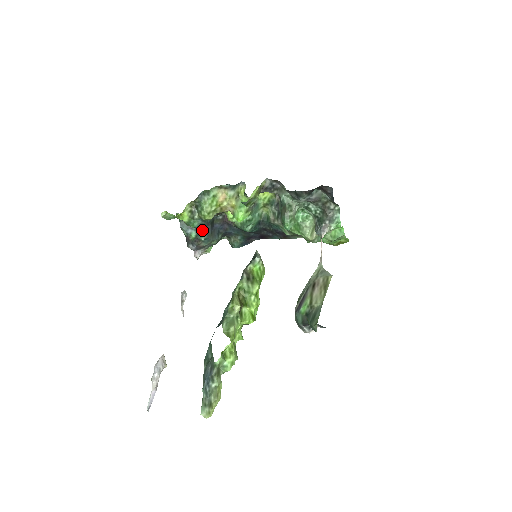
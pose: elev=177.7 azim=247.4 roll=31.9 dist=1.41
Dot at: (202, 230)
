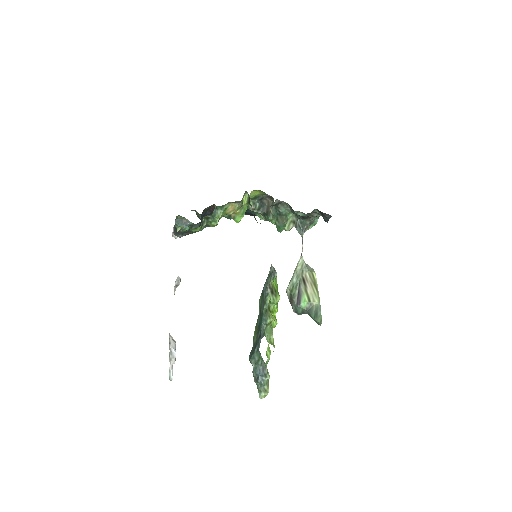
Dot at: (196, 225)
